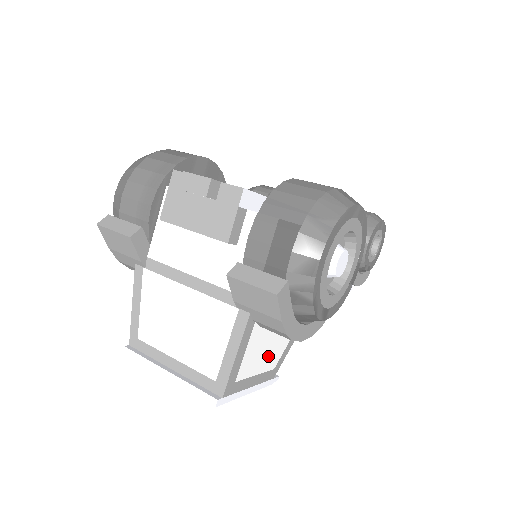
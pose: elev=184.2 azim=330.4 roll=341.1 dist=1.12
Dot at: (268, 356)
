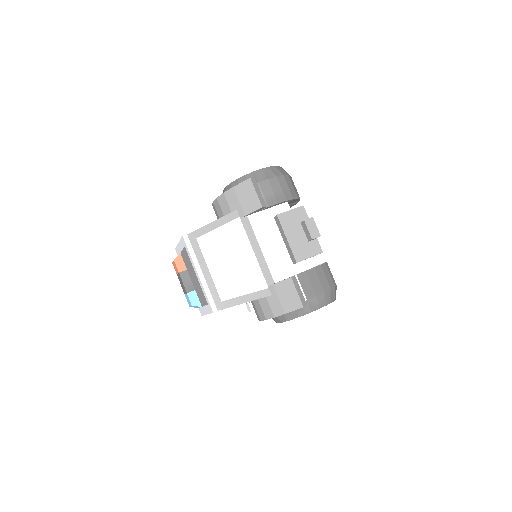
Dot at: occluded
